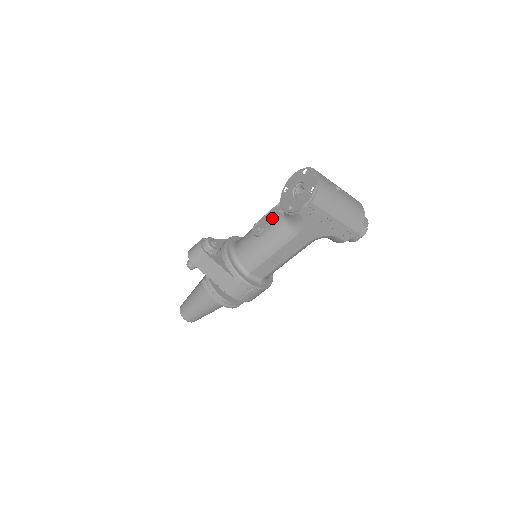
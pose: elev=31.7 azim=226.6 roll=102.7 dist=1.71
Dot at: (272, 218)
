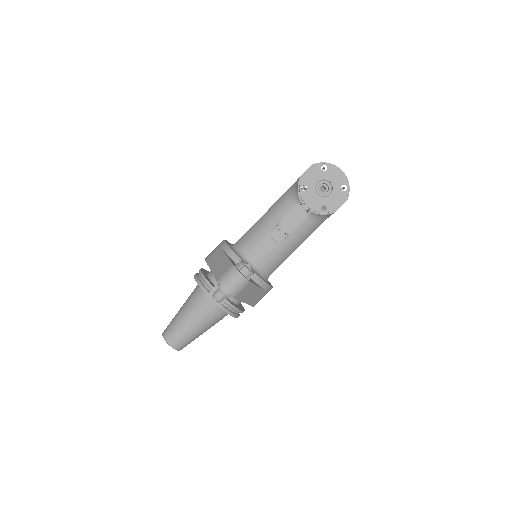
Dot at: (299, 221)
